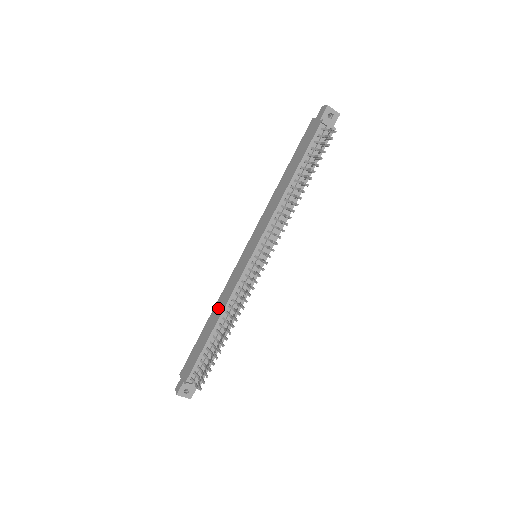
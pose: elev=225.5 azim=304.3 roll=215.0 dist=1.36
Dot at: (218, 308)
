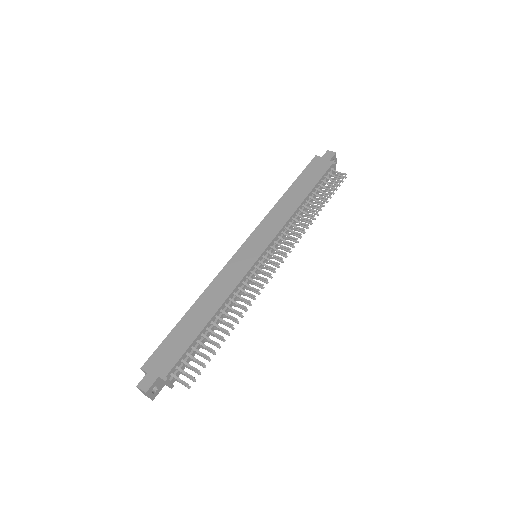
Dot at: (211, 298)
